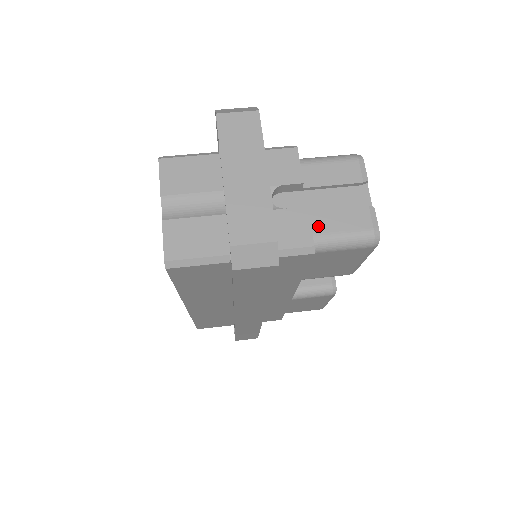
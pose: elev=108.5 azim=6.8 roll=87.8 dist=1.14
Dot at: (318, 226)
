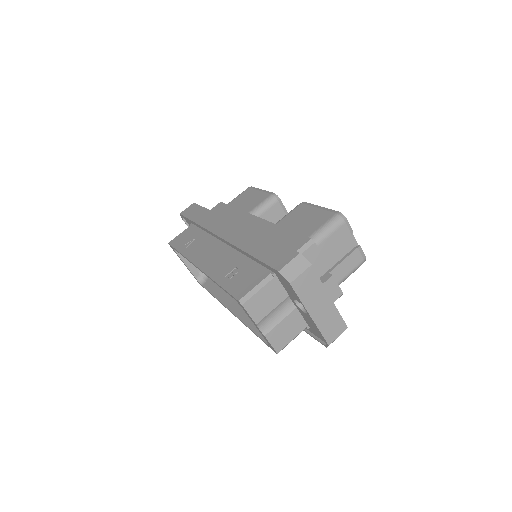
Dot at: (338, 277)
